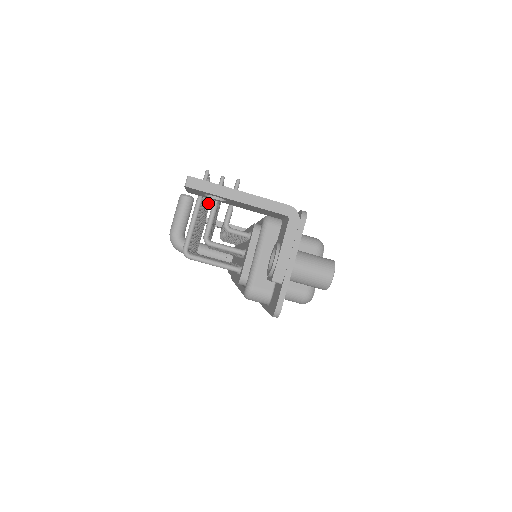
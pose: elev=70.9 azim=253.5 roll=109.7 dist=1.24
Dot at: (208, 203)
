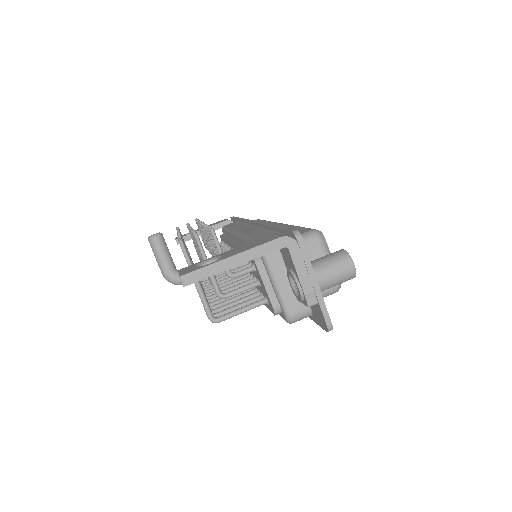
Dot at: occluded
